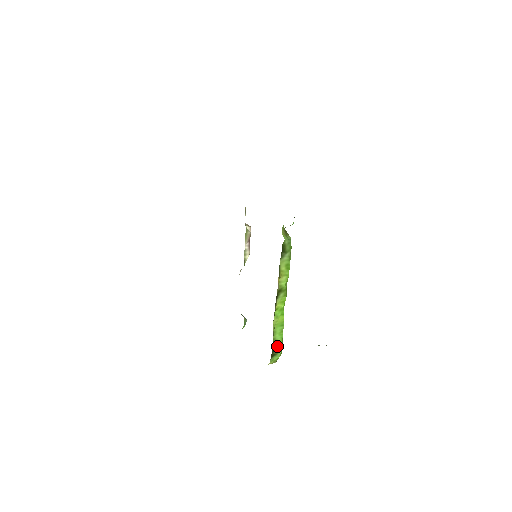
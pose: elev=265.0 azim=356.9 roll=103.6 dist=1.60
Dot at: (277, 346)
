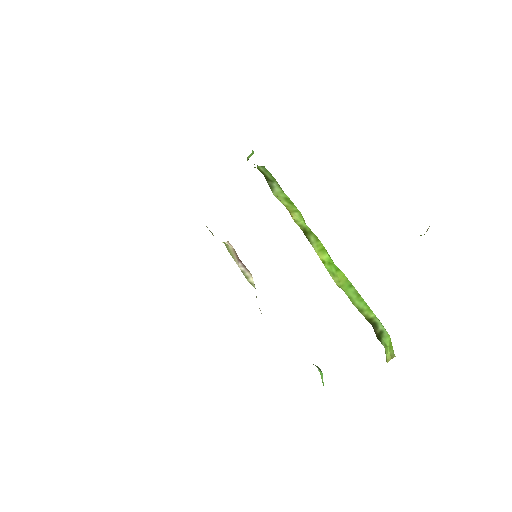
Dot at: (371, 319)
